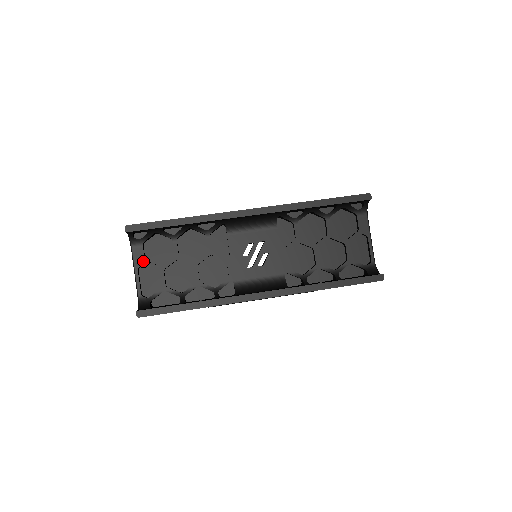
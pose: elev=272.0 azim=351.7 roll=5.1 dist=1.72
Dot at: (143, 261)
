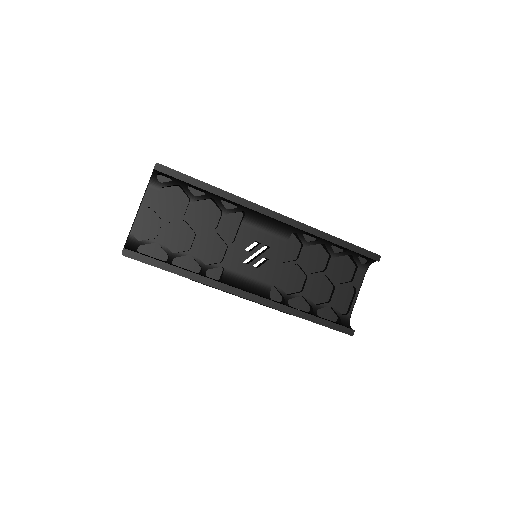
Dot at: (152, 204)
